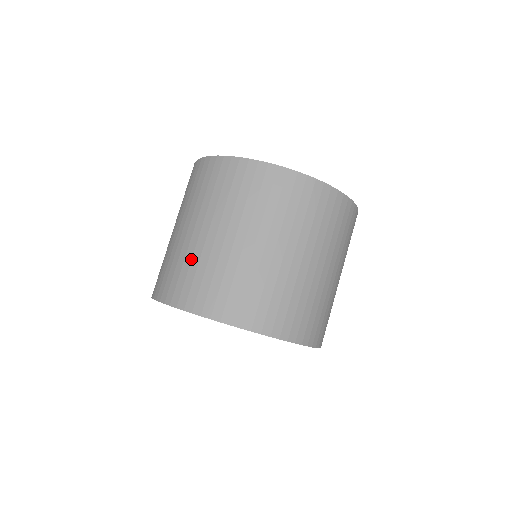
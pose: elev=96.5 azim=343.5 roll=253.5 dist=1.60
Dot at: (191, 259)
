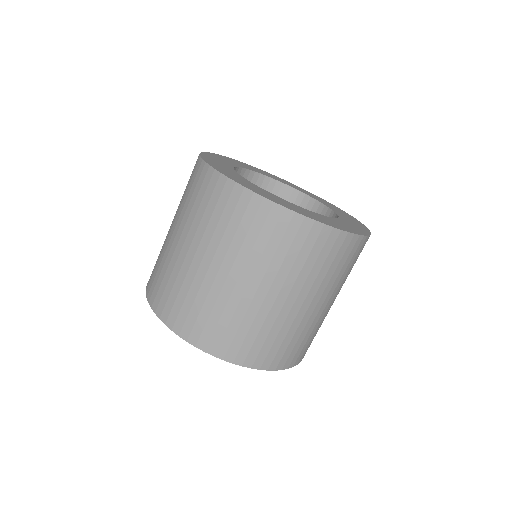
Dot at: (205, 298)
